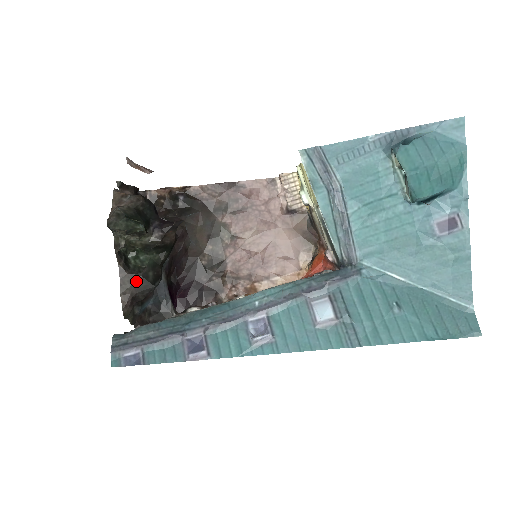
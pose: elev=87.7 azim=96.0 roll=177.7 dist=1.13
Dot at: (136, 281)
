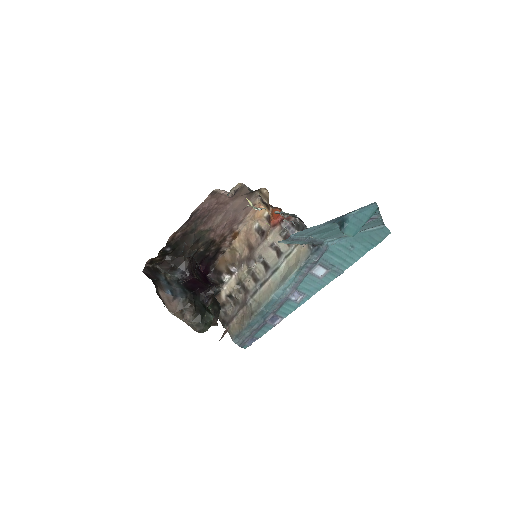
Dot at: (214, 317)
